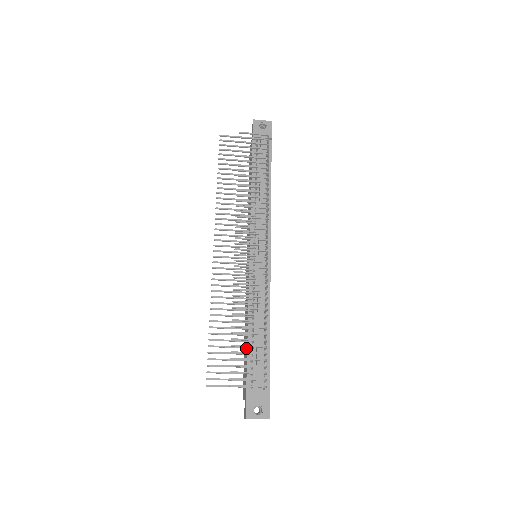
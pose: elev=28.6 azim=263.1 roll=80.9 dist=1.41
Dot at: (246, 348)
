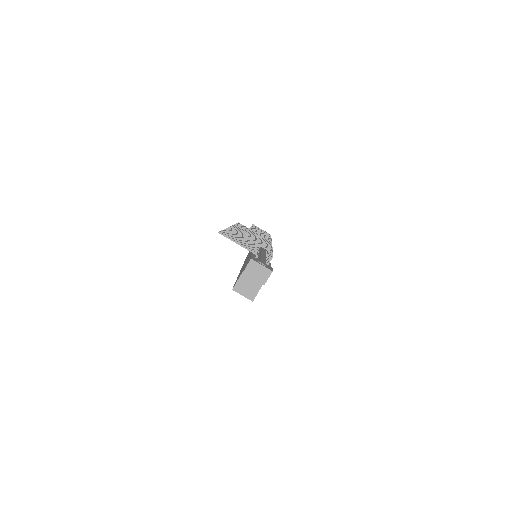
Dot at: occluded
